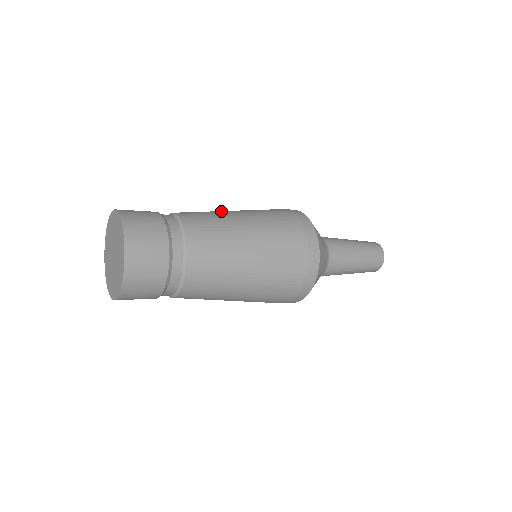
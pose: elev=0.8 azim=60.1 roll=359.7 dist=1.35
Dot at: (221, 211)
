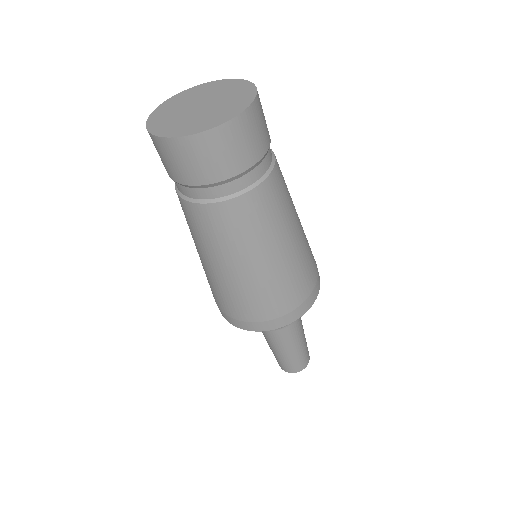
Dot at: occluded
